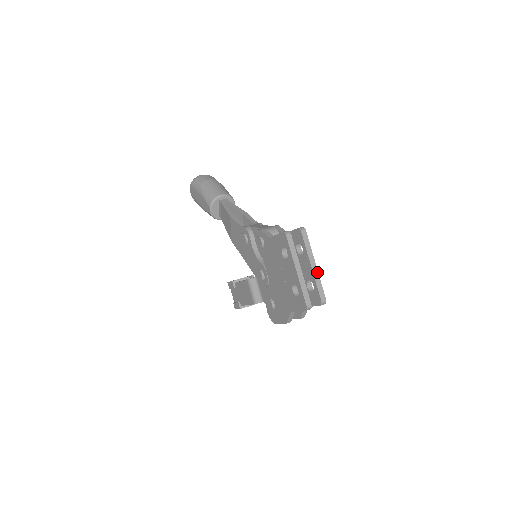
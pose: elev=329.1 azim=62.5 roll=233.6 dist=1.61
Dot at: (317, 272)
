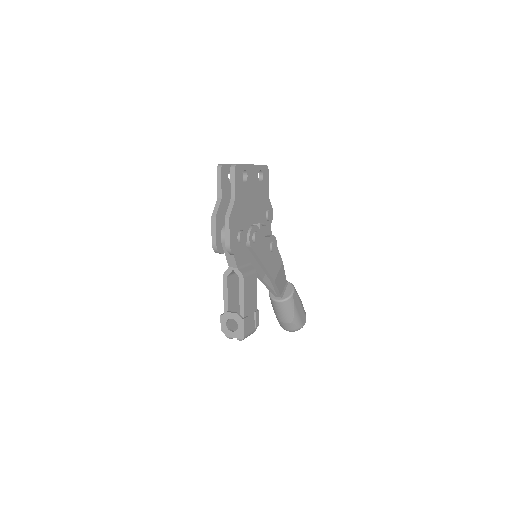
Dot at: (249, 164)
